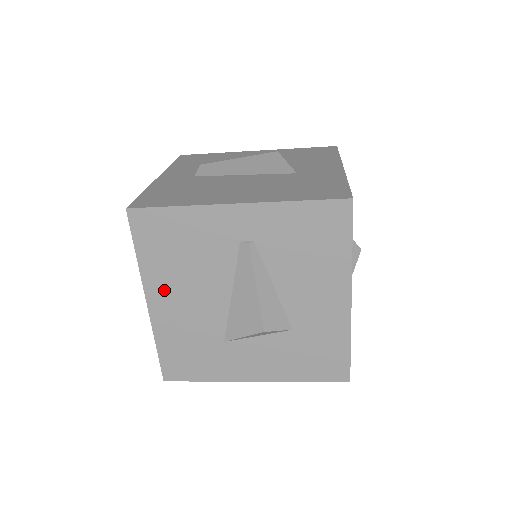
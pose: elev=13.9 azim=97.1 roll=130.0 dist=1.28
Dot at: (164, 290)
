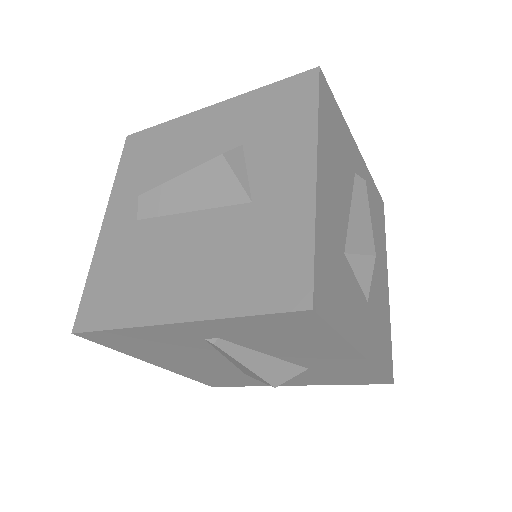
Dot at: (162, 360)
